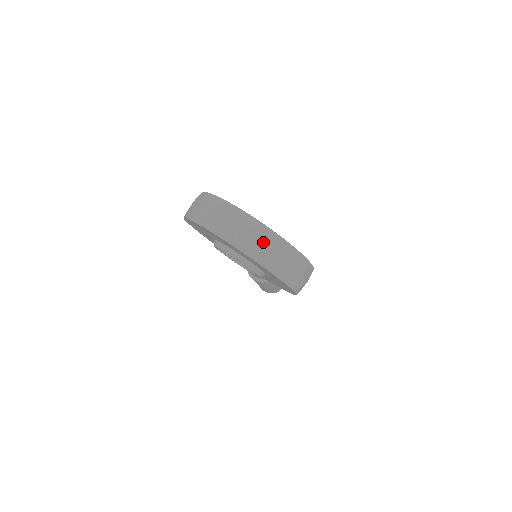
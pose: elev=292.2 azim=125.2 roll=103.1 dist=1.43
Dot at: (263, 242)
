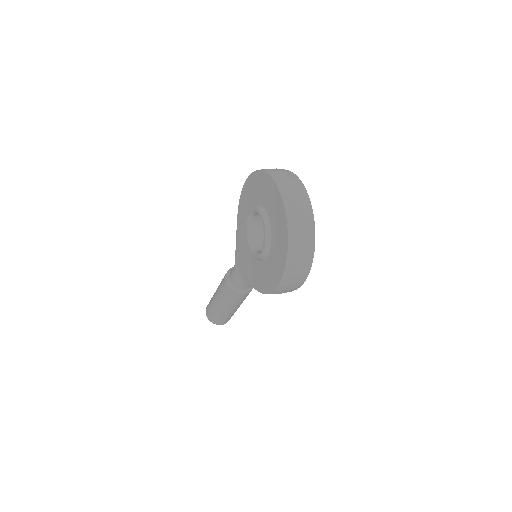
Dot at: (303, 220)
